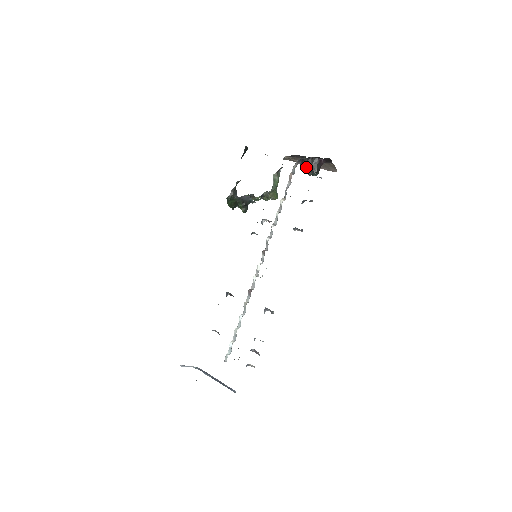
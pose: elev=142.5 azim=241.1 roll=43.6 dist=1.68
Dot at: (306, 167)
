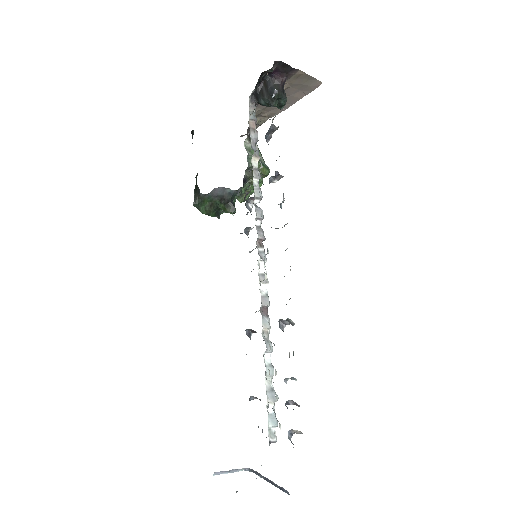
Dot at: (262, 99)
